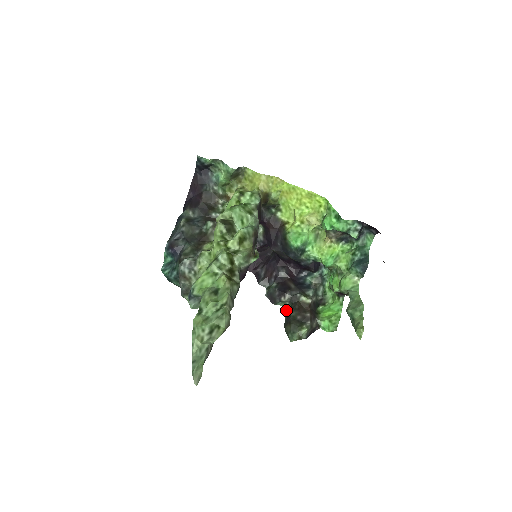
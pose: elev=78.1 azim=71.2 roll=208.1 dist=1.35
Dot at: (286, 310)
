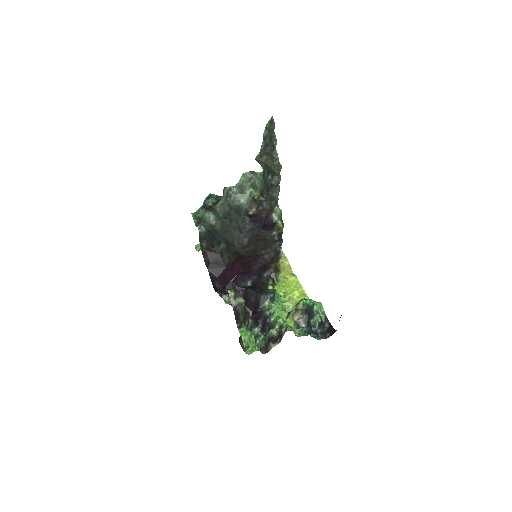
Dot at: (226, 303)
